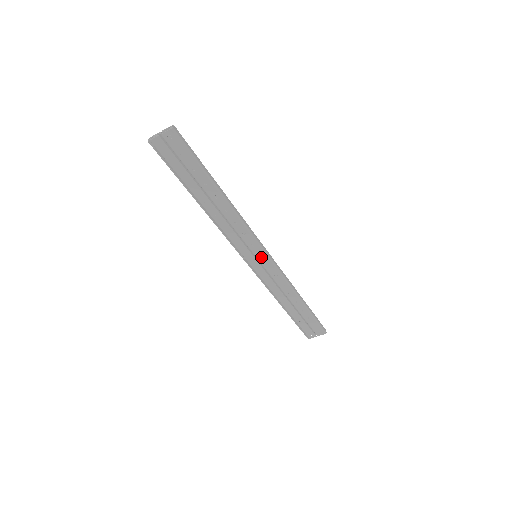
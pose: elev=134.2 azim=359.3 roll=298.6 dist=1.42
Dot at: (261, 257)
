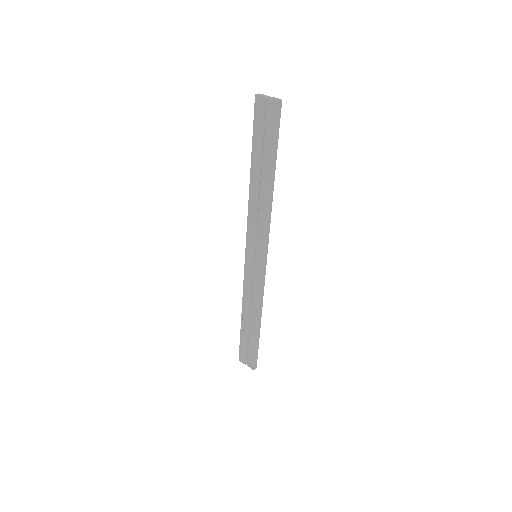
Dot at: (258, 260)
